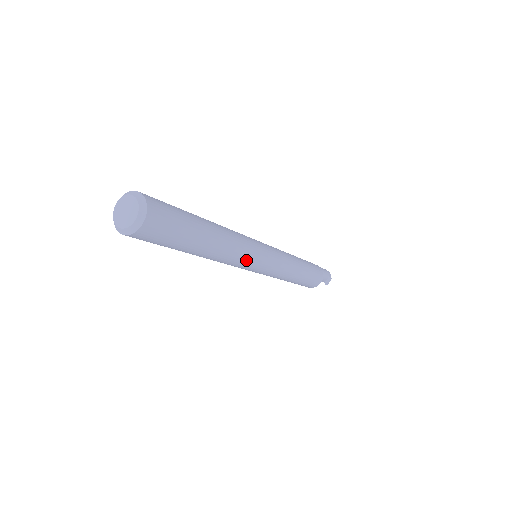
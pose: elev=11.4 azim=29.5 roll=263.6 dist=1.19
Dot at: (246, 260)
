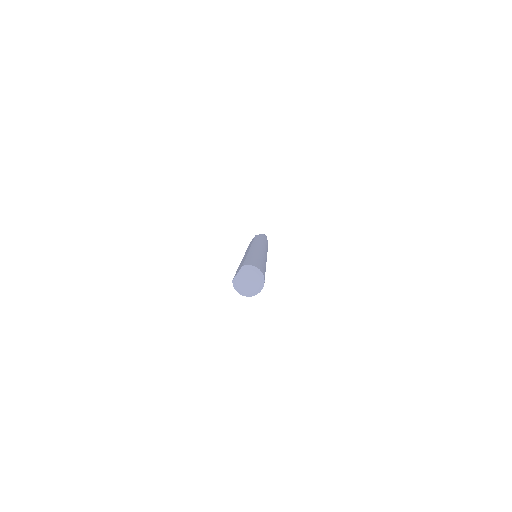
Dot at: occluded
